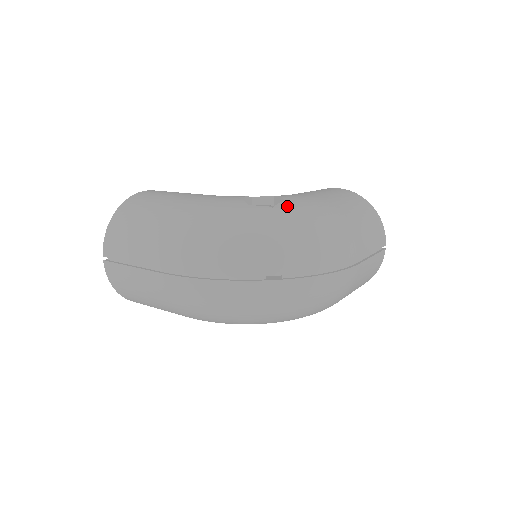
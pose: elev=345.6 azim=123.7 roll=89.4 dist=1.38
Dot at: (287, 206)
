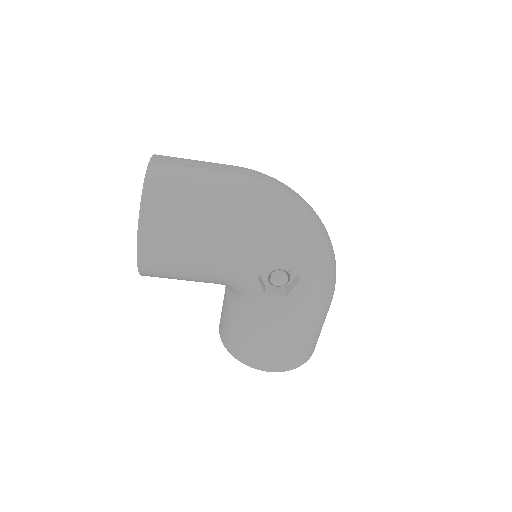
Dot at: occluded
